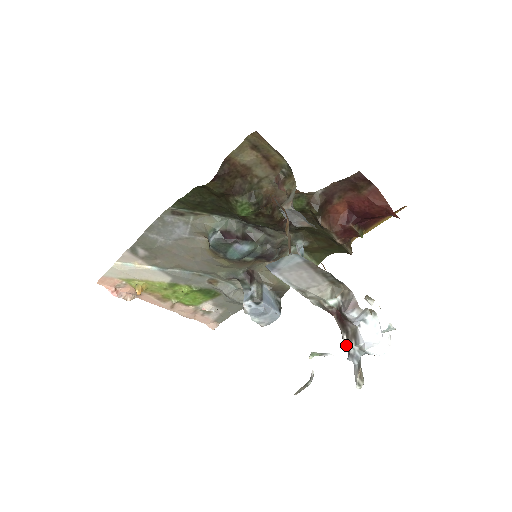
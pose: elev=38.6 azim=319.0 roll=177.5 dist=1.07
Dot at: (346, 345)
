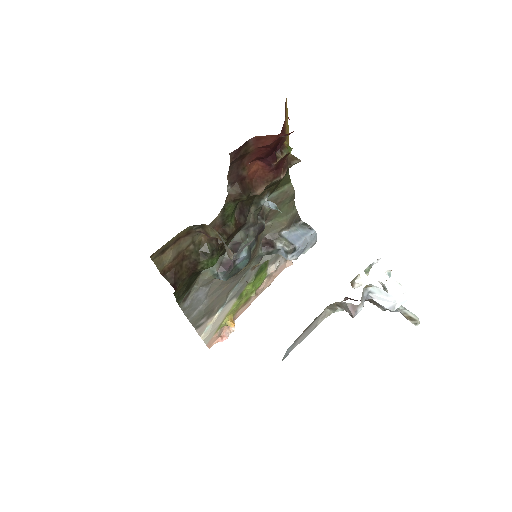
Dot at: occluded
